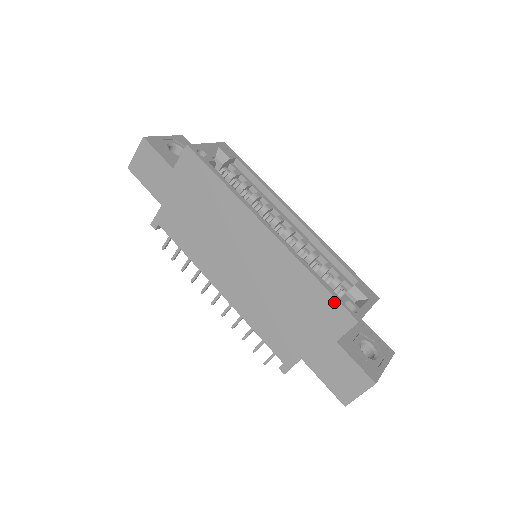
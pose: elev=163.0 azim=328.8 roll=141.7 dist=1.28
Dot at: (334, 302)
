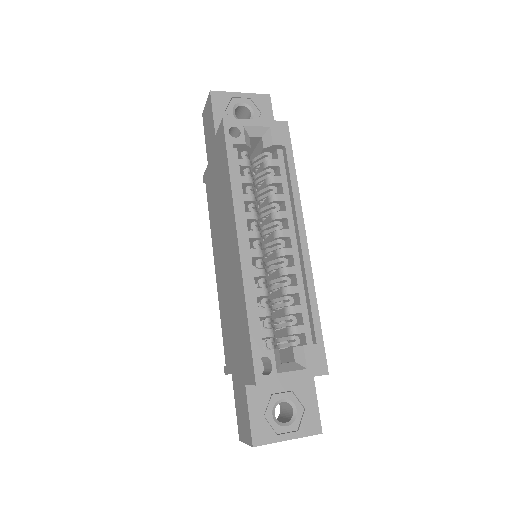
Dot at: (250, 351)
